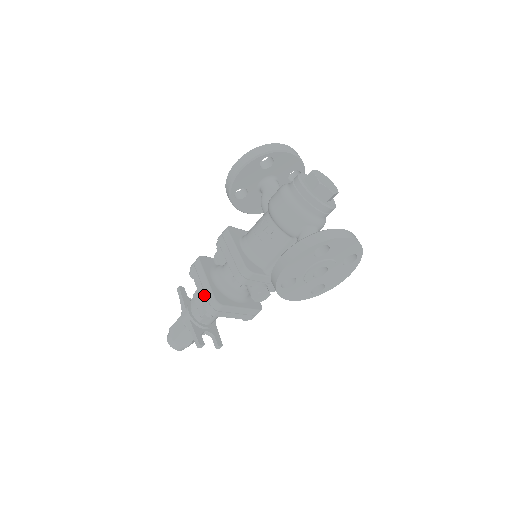
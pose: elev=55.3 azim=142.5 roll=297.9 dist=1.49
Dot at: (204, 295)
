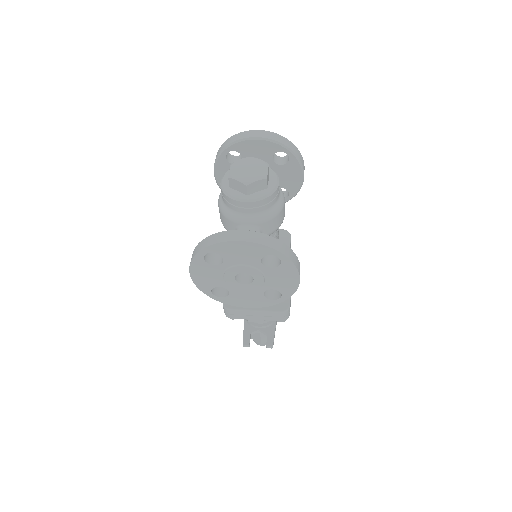
Dot at: occluded
